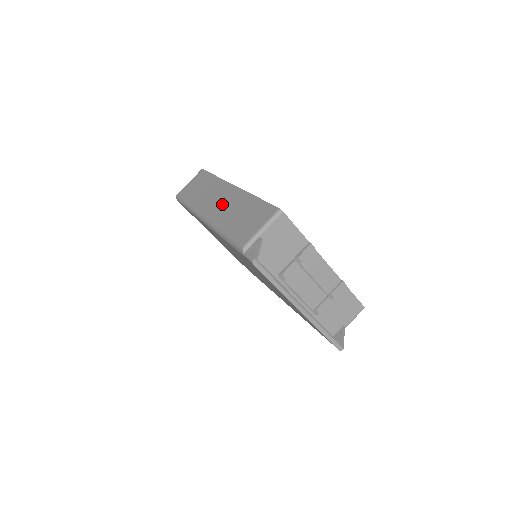
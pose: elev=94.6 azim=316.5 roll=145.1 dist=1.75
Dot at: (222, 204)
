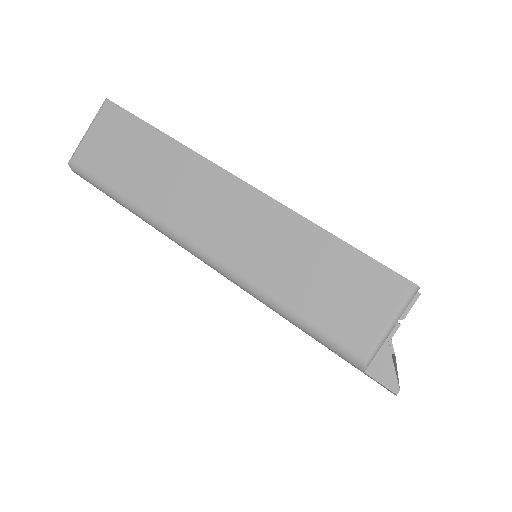
Dot at: (239, 230)
